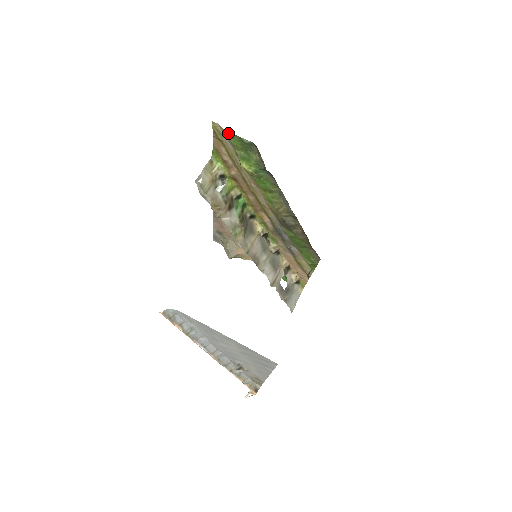
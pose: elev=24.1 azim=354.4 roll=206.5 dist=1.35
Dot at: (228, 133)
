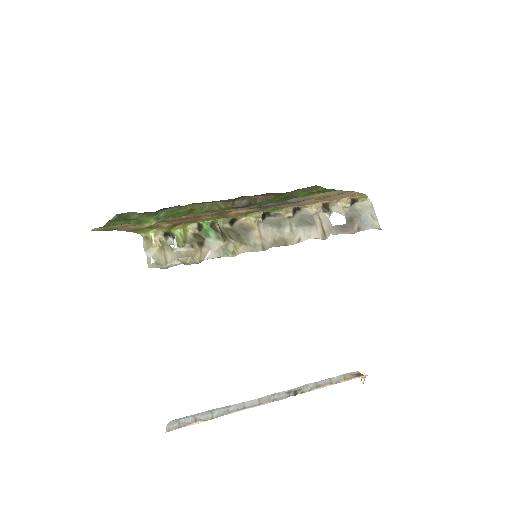
Dot at: occluded
